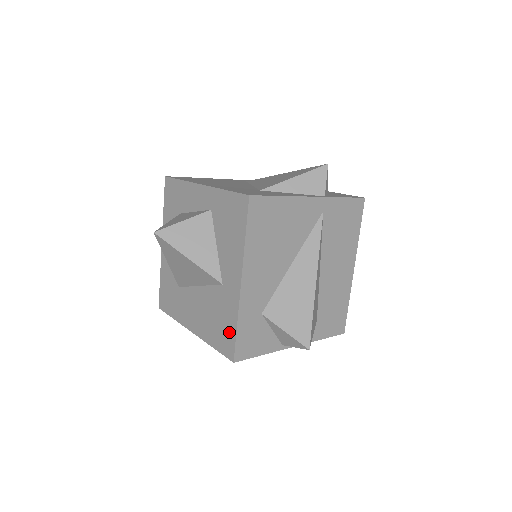
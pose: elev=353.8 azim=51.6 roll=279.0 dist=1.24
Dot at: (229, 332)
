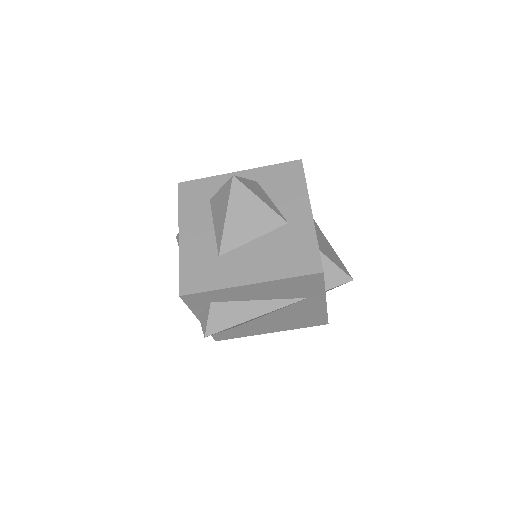
Dot at: (309, 252)
